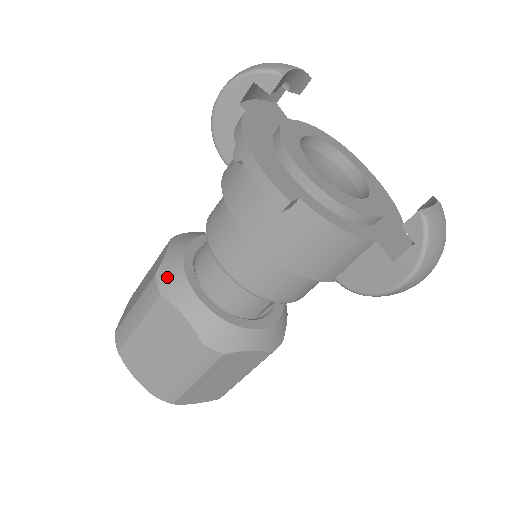
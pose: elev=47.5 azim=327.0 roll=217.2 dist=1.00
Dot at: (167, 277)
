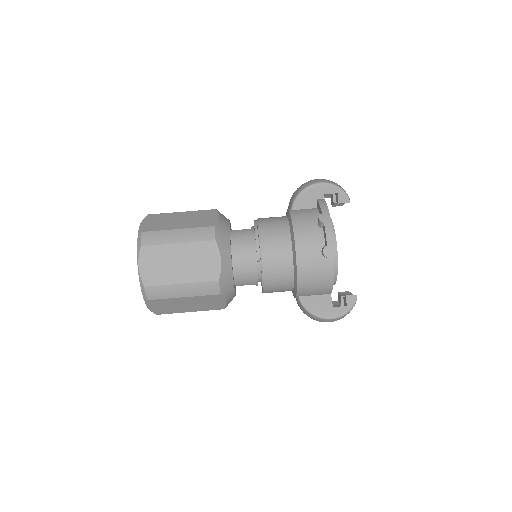
Dot at: (221, 233)
